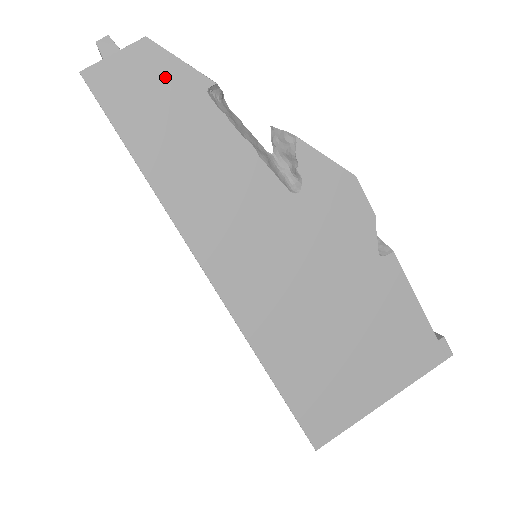
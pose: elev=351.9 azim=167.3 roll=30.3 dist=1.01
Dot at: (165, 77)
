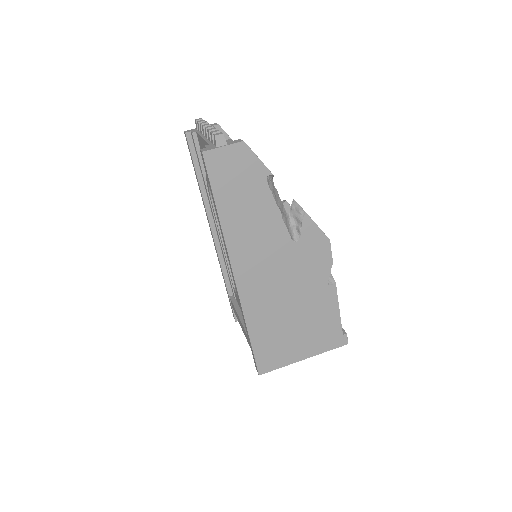
Dot at: (247, 165)
